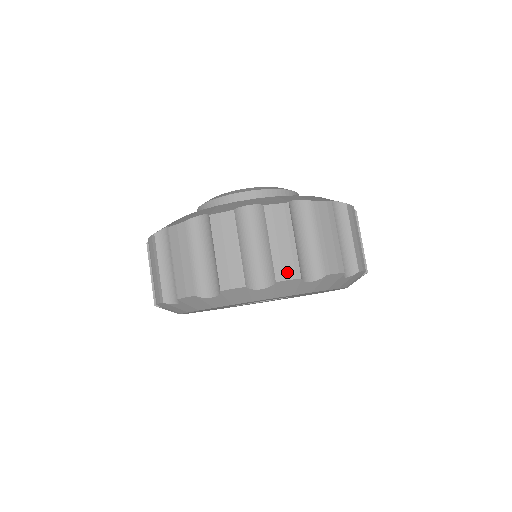
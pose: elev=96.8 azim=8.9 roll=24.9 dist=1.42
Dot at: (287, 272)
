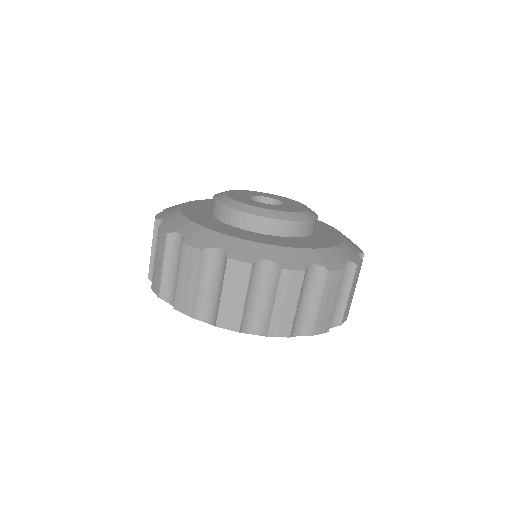
Dot at: (322, 328)
